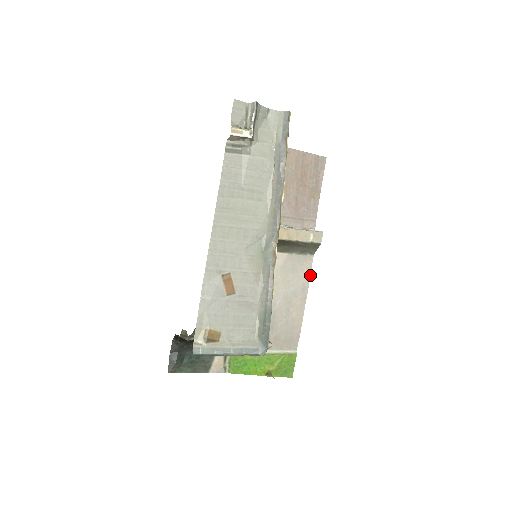
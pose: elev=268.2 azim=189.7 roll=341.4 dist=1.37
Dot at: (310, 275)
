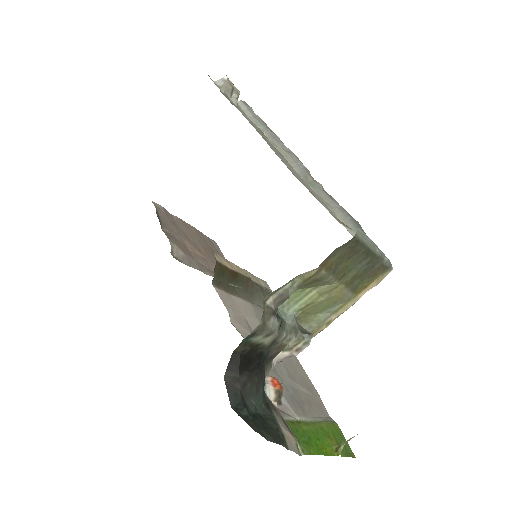
Dot at: occluded
